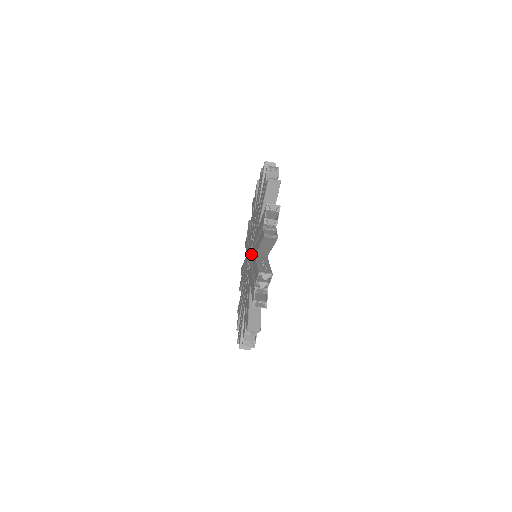
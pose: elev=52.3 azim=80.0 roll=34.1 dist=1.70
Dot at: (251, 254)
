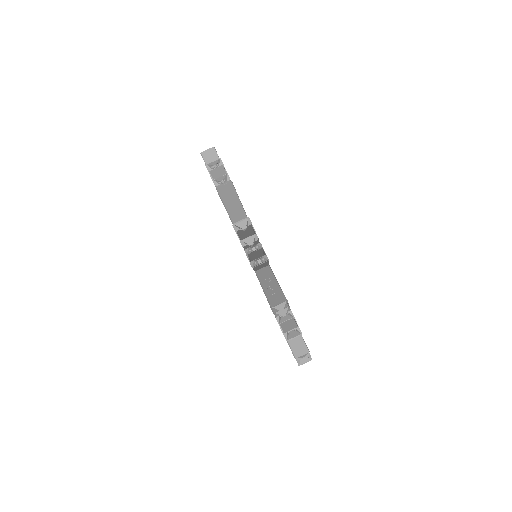
Dot at: occluded
